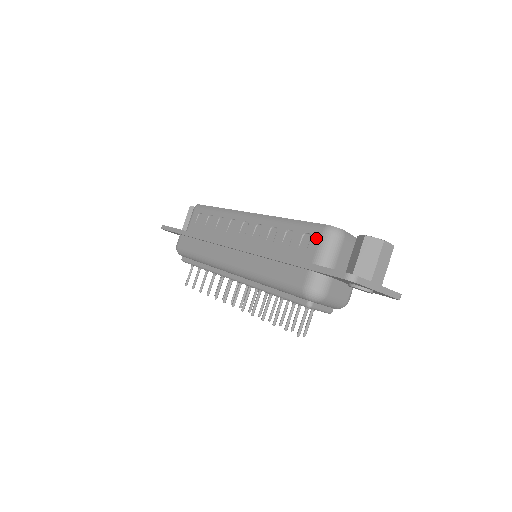
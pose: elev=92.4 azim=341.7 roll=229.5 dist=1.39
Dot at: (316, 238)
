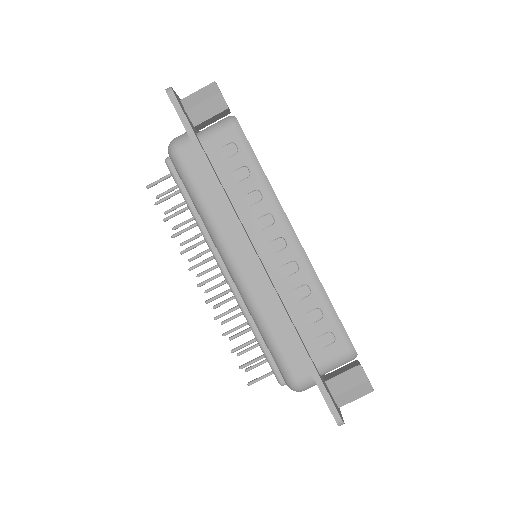
Dot at: (338, 350)
